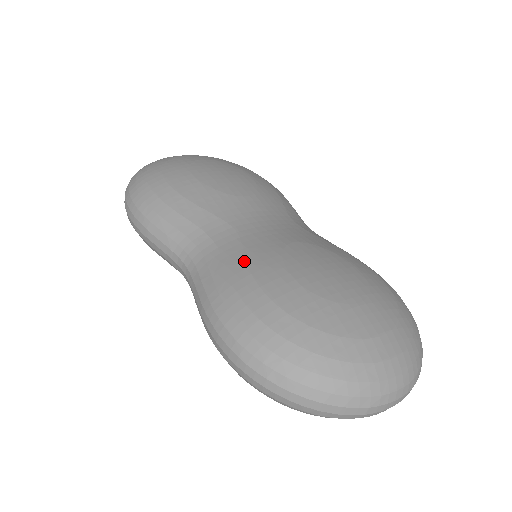
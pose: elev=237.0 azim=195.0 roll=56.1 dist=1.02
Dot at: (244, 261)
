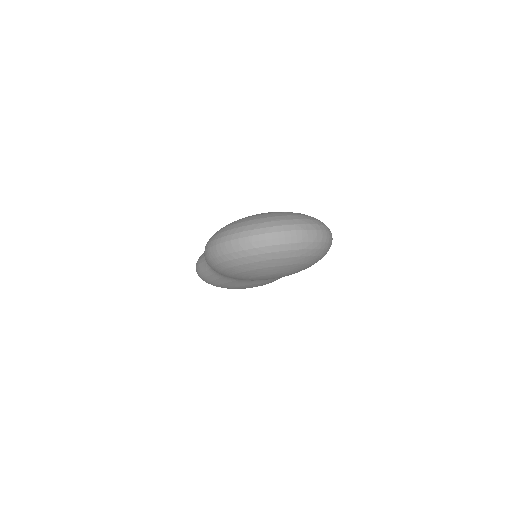
Dot at: occluded
